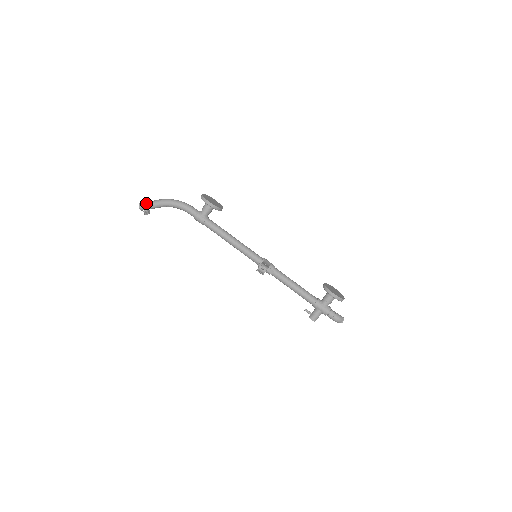
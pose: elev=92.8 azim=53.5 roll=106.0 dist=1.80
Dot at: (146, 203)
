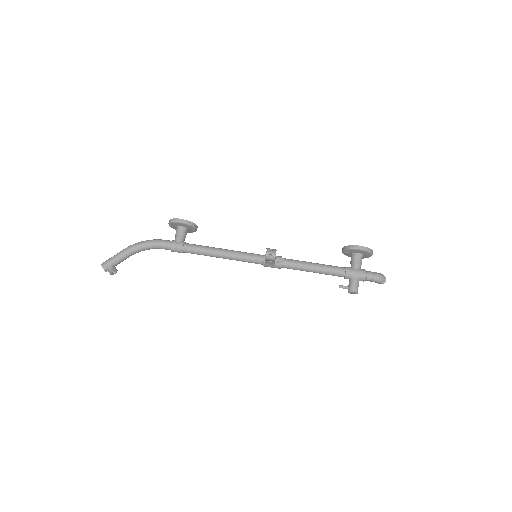
Dot at: (109, 259)
